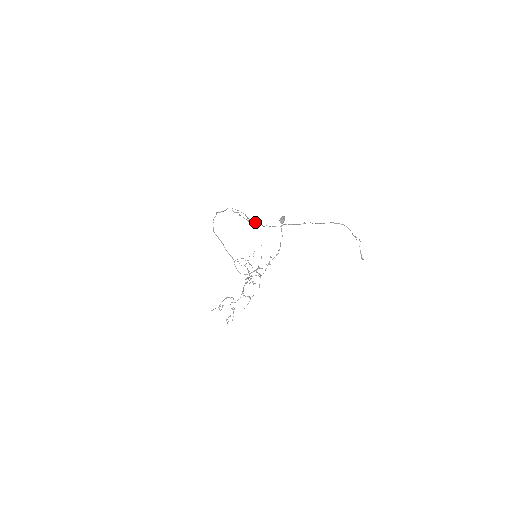
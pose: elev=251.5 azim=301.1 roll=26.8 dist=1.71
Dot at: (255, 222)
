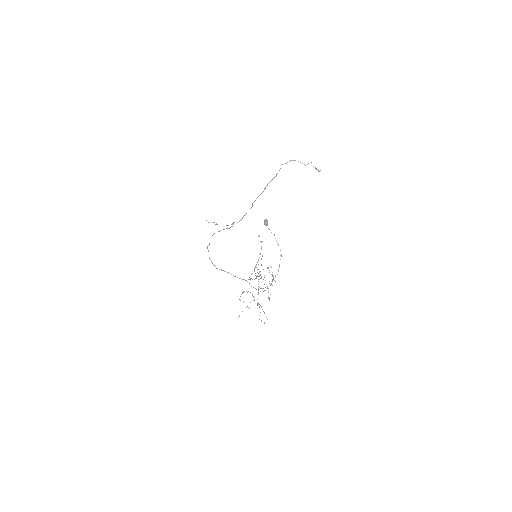
Dot at: occluded
